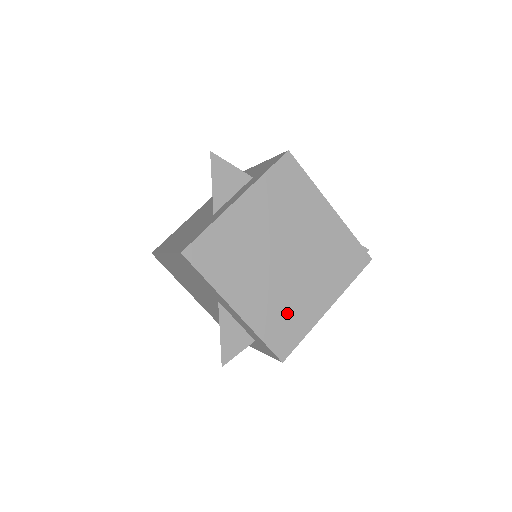
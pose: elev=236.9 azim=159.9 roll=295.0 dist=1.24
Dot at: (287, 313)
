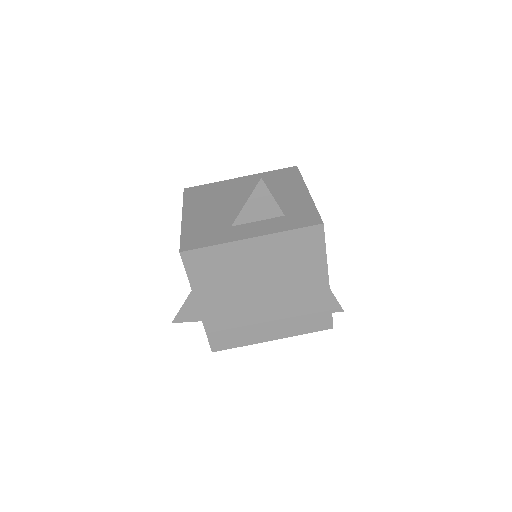
Dot at: (237, 327)
